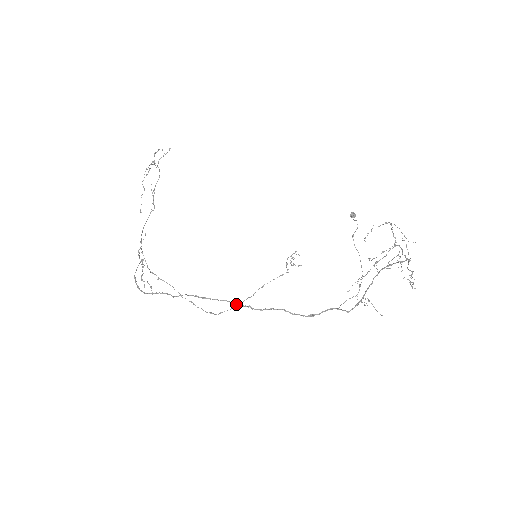
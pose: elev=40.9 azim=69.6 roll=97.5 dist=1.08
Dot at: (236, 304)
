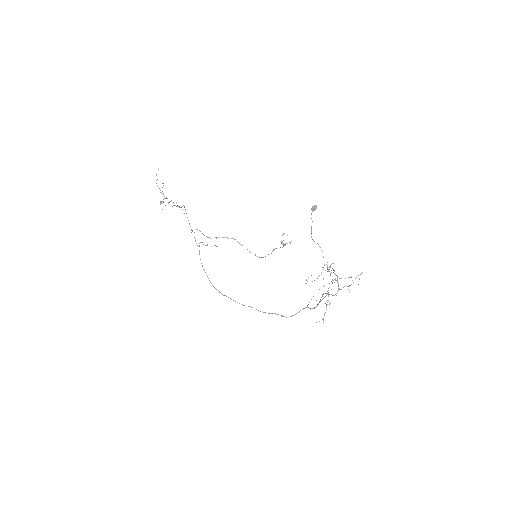
Dot at: occluded
